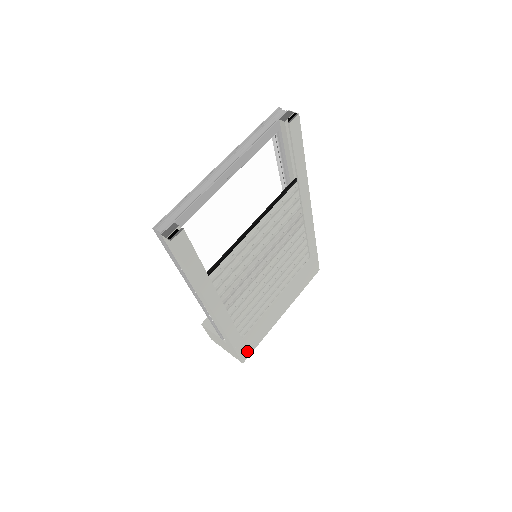
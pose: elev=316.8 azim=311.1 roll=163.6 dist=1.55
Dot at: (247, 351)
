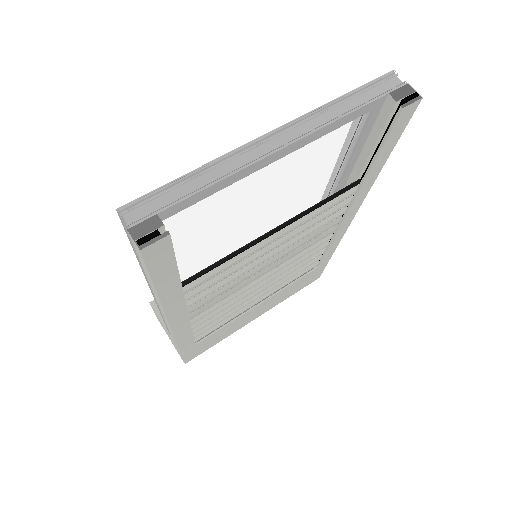
Dot at: (196, 353)
